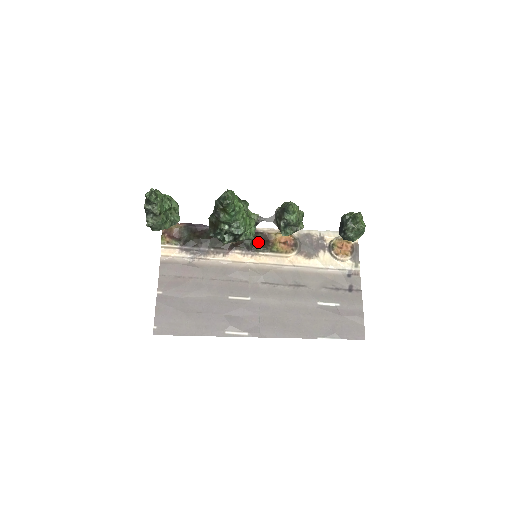
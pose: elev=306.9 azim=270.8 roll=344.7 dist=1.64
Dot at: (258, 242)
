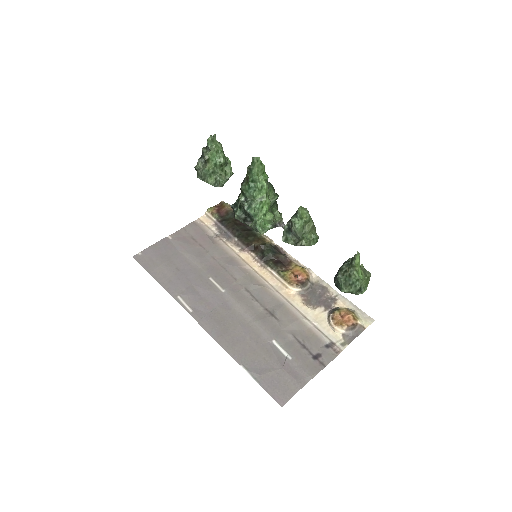
Dot at: (275, 259)
